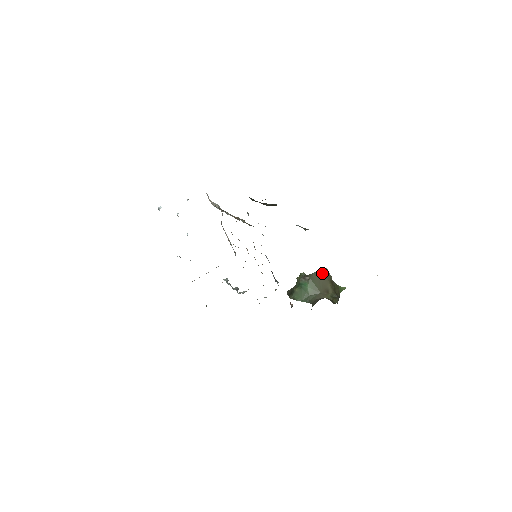
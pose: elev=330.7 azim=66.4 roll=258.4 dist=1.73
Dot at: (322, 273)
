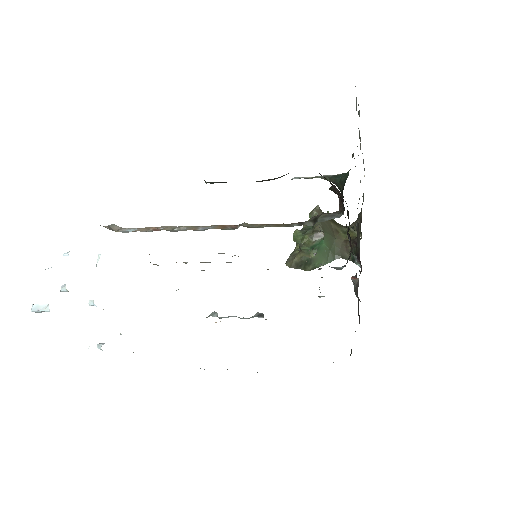
Dot at: occluded
